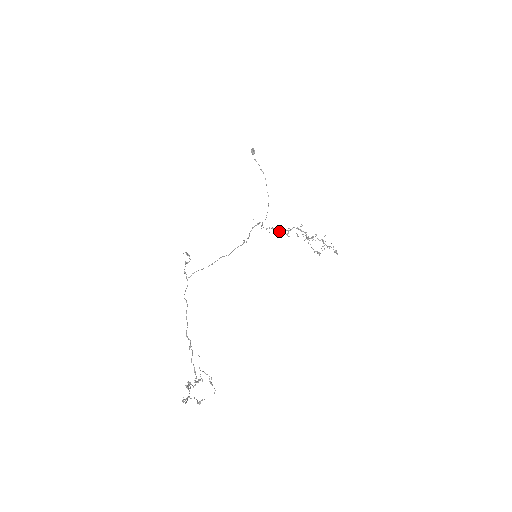
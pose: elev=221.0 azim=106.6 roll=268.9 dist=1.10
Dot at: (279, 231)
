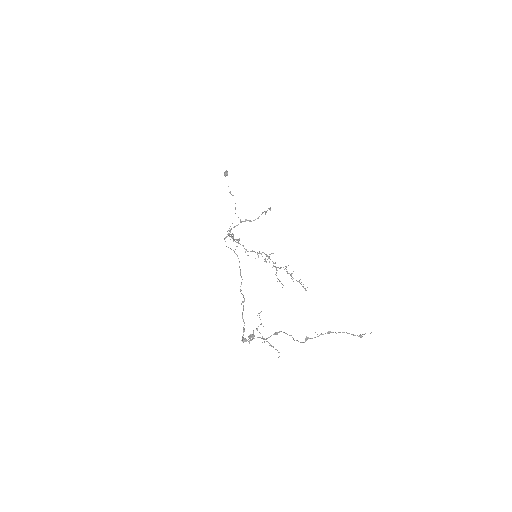
Dot at: occluded
